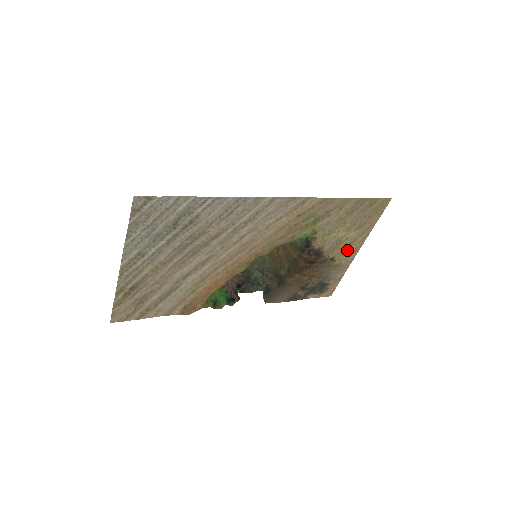
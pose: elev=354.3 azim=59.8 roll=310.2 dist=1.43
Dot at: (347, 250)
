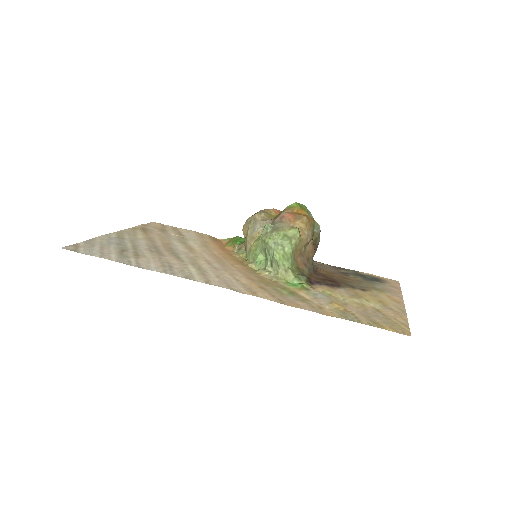
Dot at: (381, 298)
